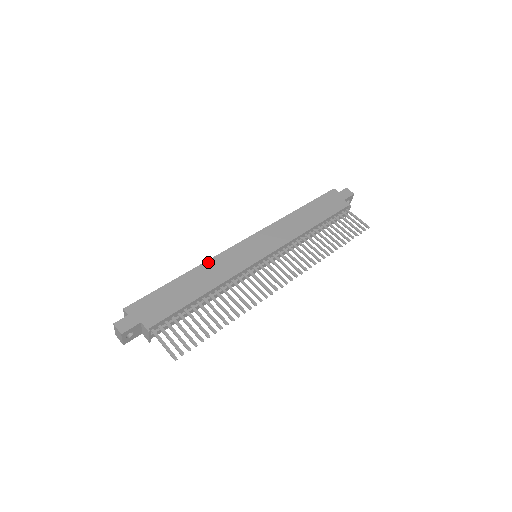
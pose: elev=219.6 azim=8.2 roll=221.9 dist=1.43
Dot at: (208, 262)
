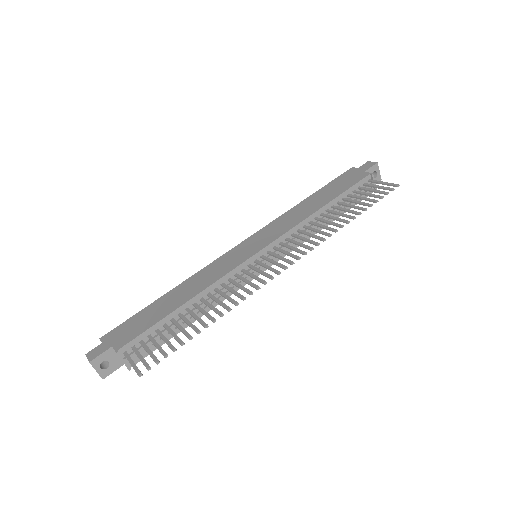
Dot at: (196, 274)
